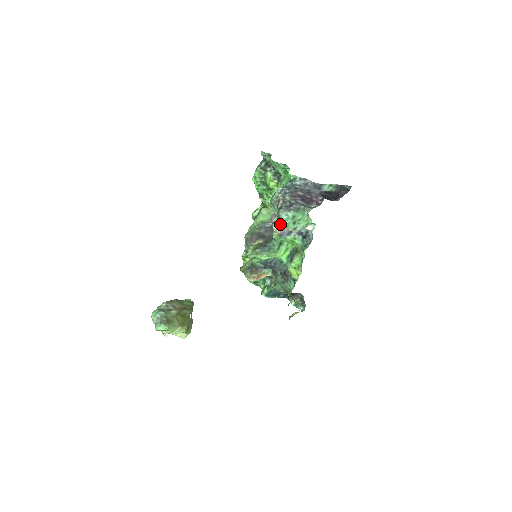
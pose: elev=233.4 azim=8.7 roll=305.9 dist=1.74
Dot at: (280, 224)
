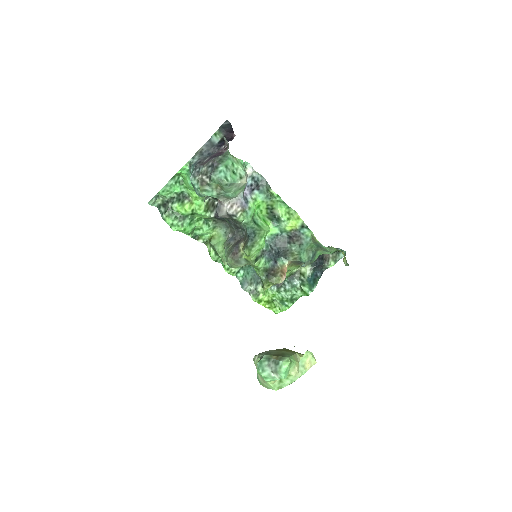
Dot at: (229, 196)
